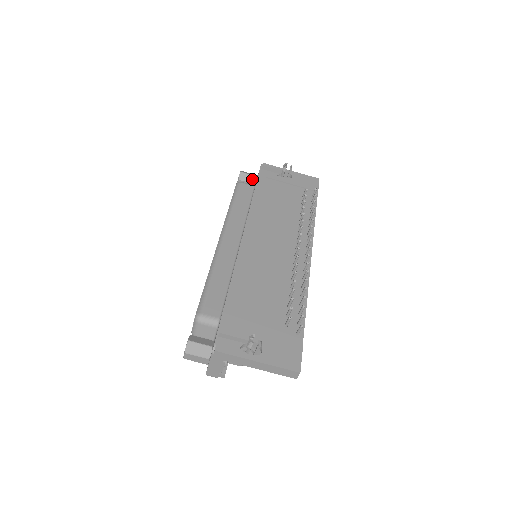
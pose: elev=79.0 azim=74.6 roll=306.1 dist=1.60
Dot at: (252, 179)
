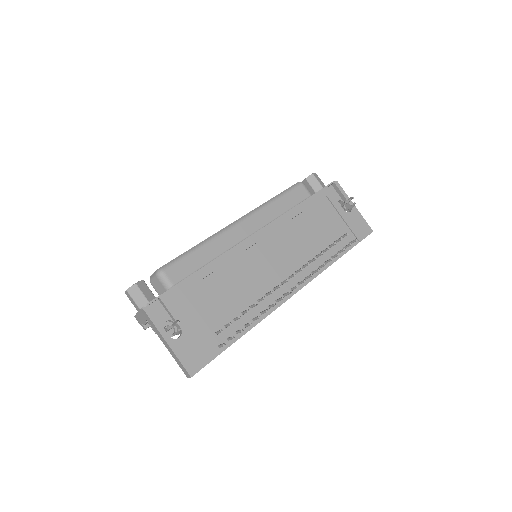
Dot at: (317, 187)
